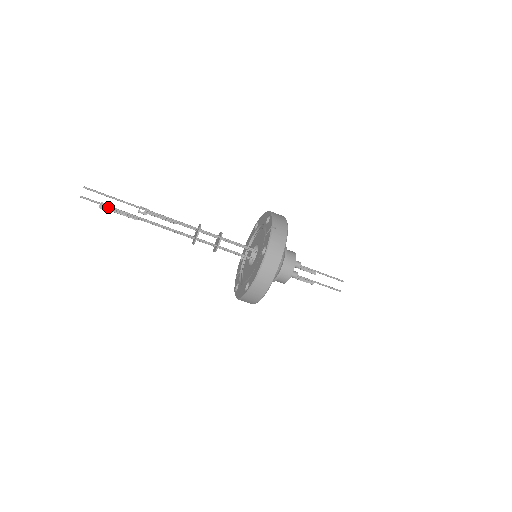
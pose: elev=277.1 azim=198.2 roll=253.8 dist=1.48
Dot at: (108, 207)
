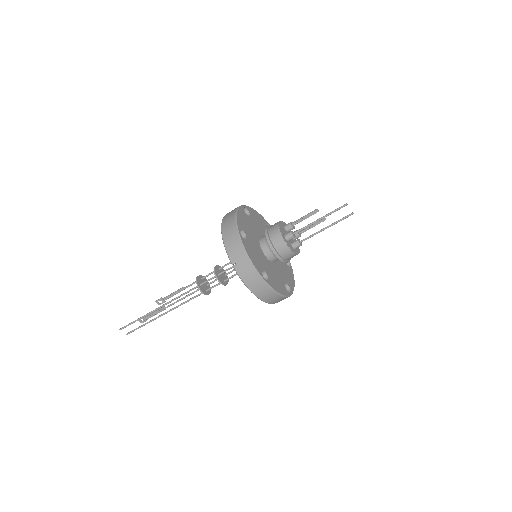
Dot at: occluded
